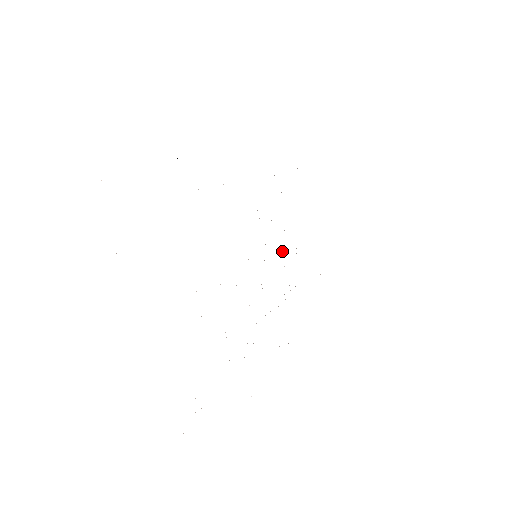
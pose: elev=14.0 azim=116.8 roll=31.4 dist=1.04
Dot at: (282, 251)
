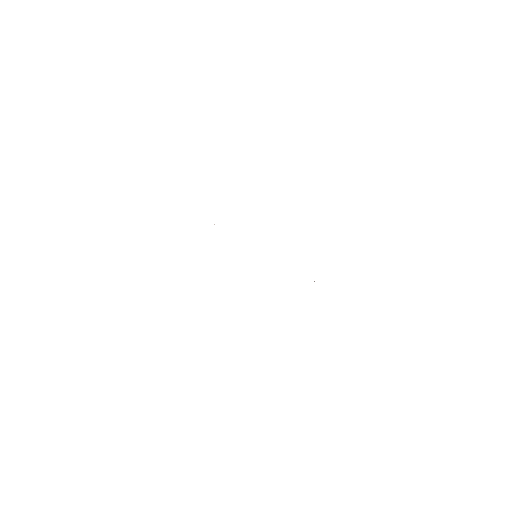
Dot at: occluded
